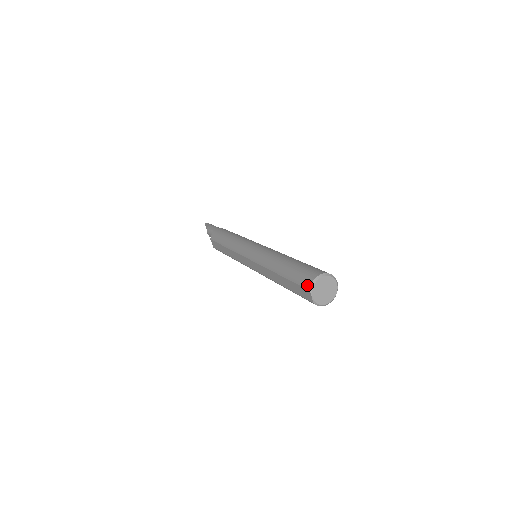
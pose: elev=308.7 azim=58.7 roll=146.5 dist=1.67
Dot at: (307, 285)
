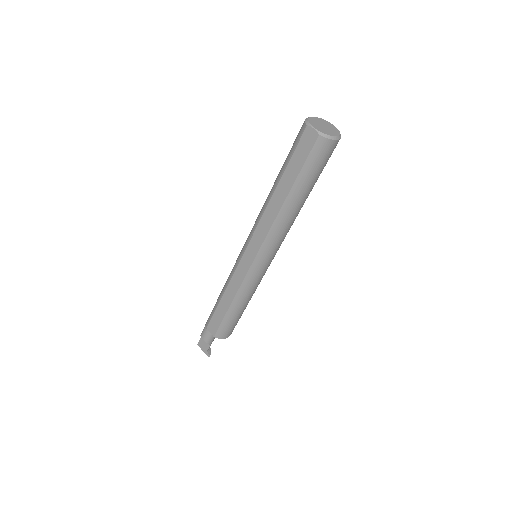
Dot at: (302, 128)
